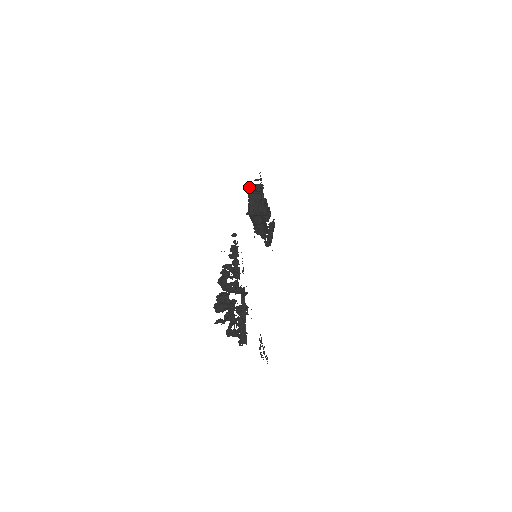
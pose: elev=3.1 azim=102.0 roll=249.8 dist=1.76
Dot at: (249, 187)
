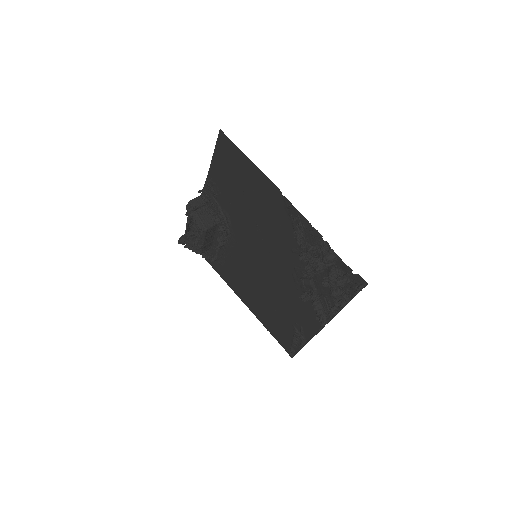
Dot at: (190, 204)
